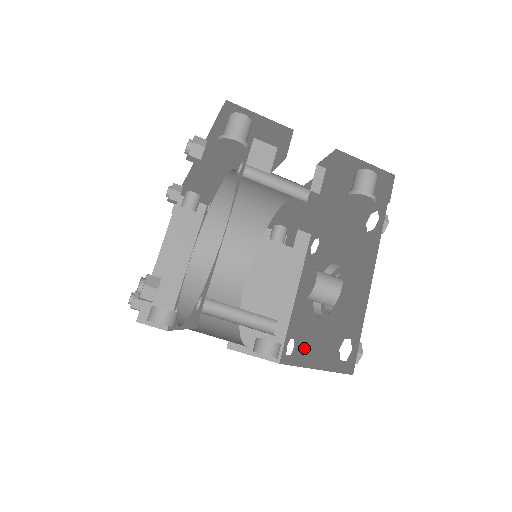
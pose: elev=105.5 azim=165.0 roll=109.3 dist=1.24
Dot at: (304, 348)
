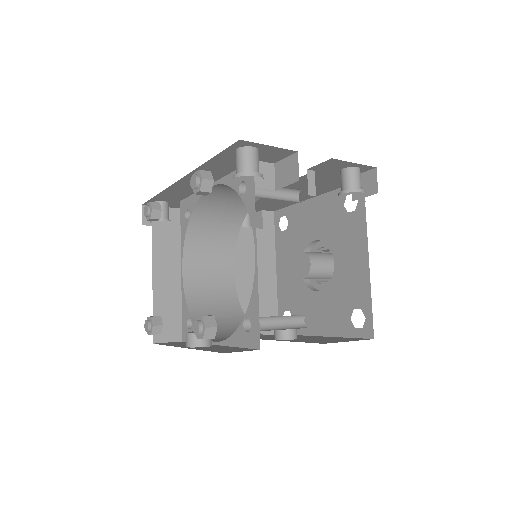
Dot at: (306, 319)
